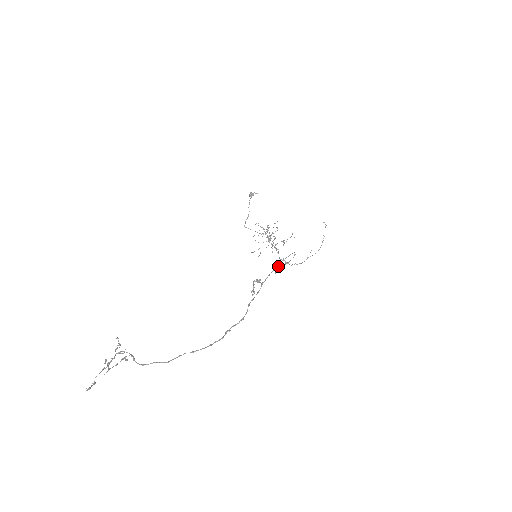
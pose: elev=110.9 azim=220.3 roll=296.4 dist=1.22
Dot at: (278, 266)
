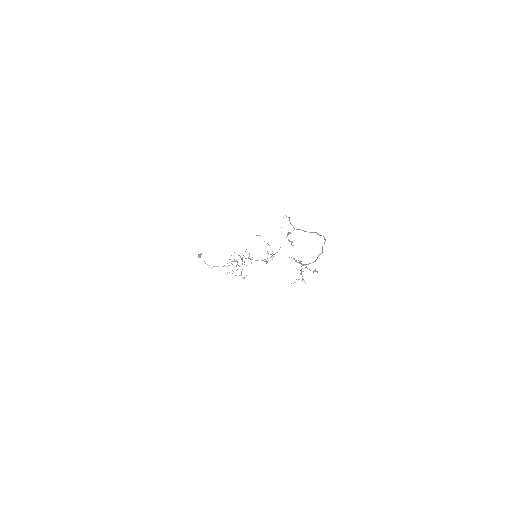
Dot at: occluded
